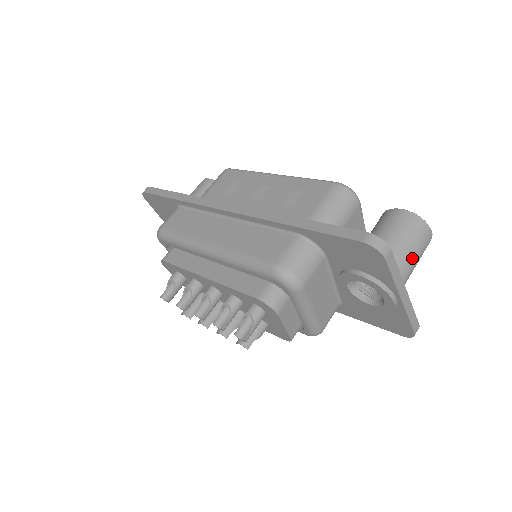
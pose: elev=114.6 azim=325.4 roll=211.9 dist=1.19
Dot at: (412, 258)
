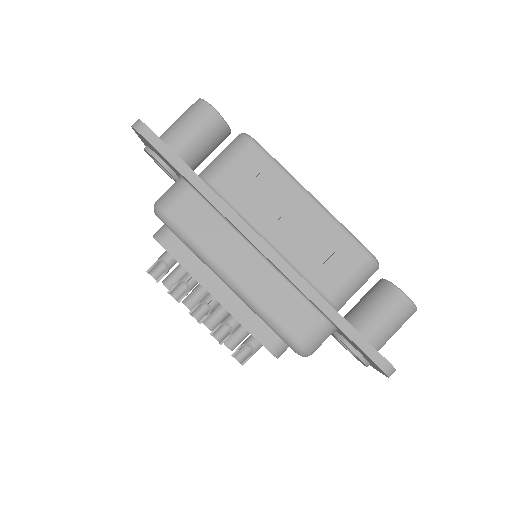
Dot at: occluded
